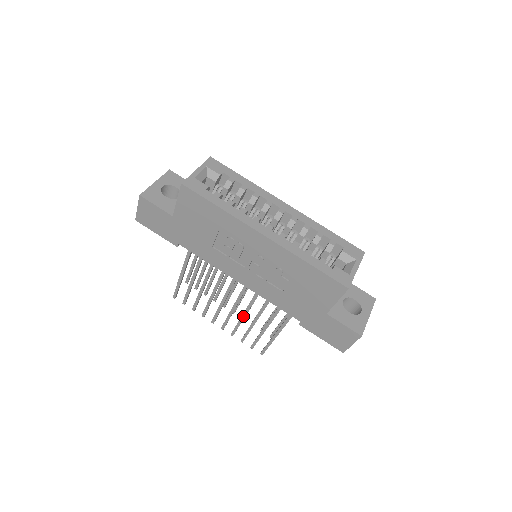
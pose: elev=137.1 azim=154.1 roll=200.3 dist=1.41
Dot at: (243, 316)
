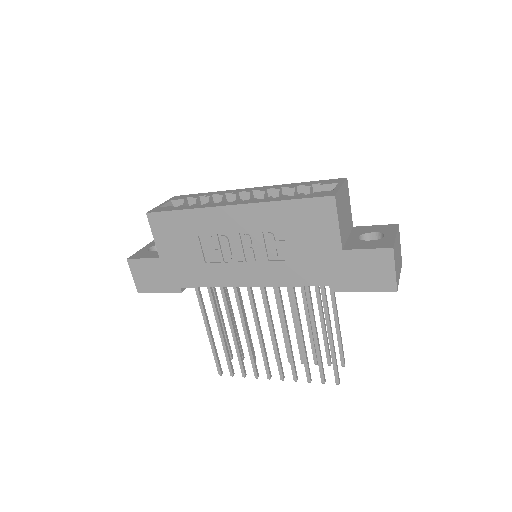
Dot at: (287, 339)
